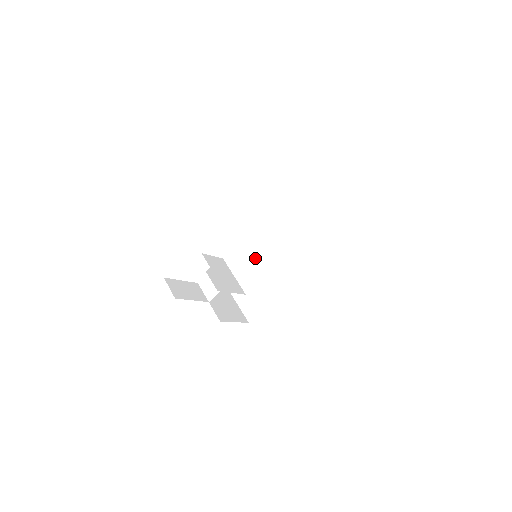
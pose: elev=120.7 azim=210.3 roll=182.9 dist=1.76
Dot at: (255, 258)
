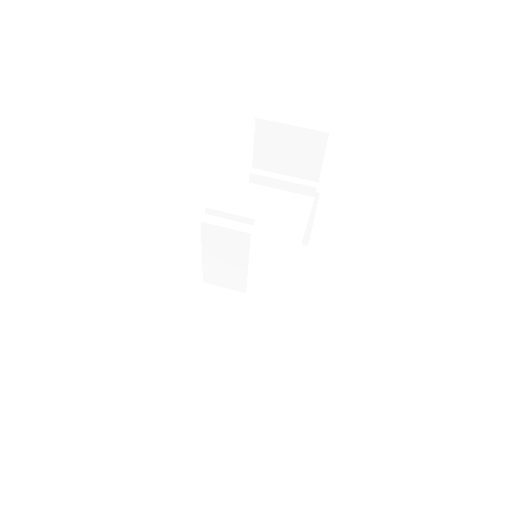
Dot at: (259, 256)
